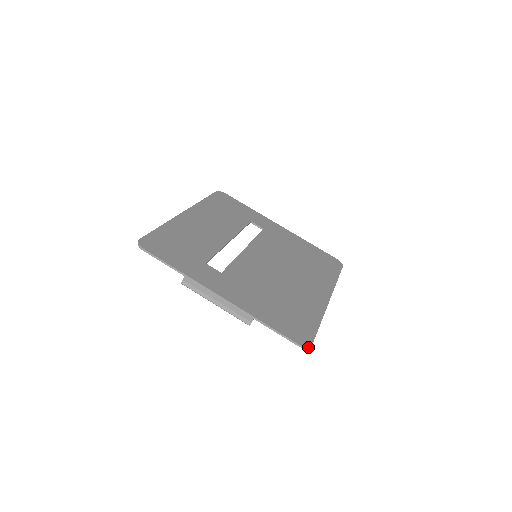
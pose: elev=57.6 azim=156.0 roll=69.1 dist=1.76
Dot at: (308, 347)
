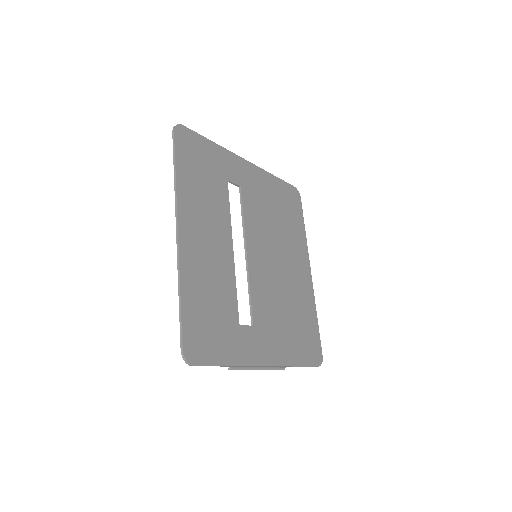
Dot at: occluded
